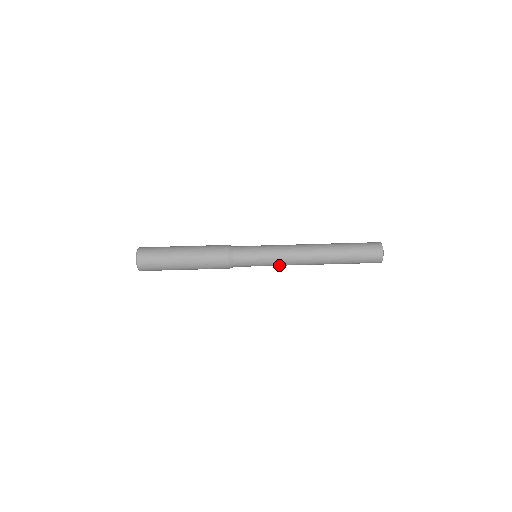
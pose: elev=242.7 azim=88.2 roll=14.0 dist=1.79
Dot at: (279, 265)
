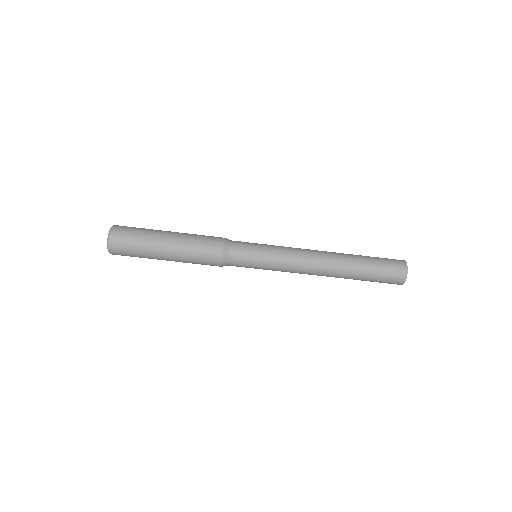
Dot at: occluded
